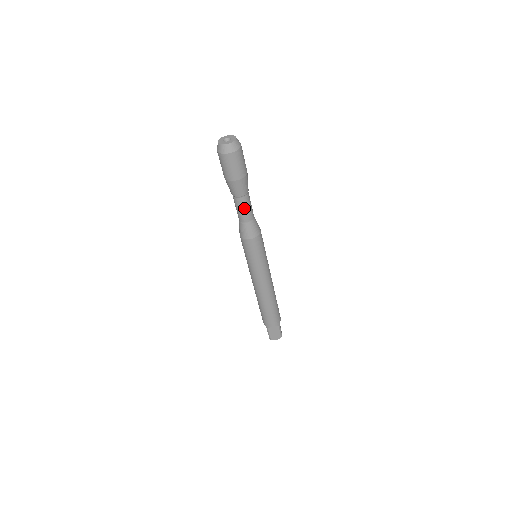
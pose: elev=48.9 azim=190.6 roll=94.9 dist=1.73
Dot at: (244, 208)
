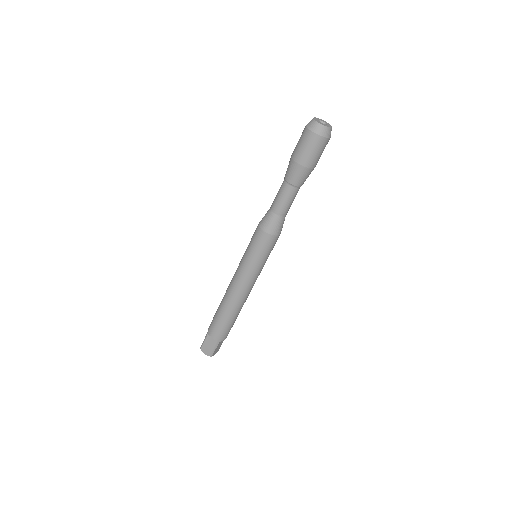
Dot at: (293, 200)
